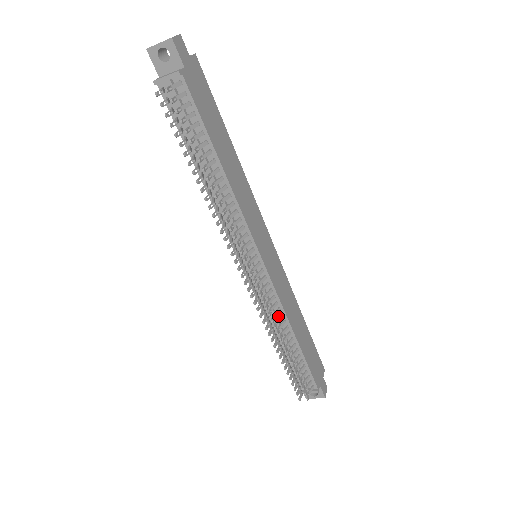
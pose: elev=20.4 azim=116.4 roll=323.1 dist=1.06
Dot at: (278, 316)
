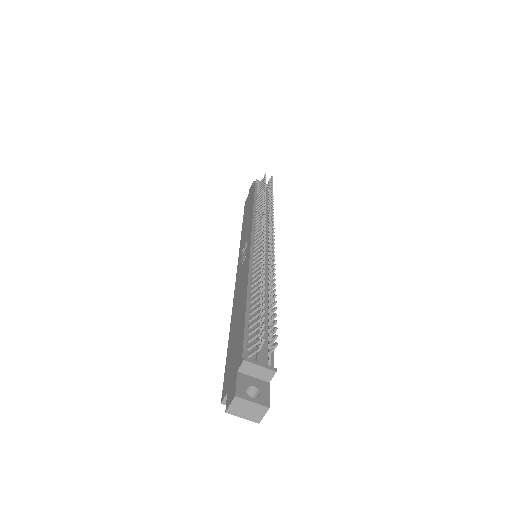
Dot at: occluded
